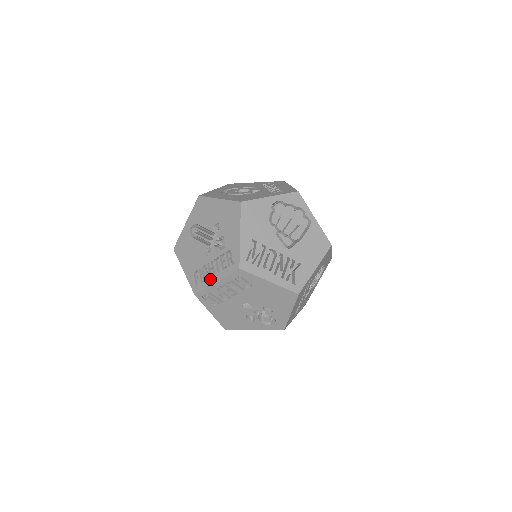
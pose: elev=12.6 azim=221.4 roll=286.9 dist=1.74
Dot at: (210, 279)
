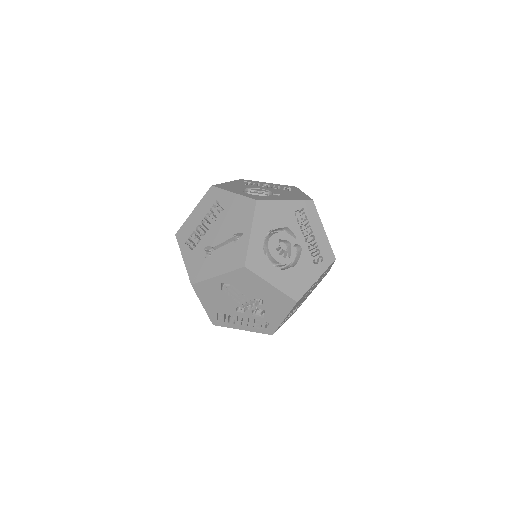
Dot at: (237, 326)
